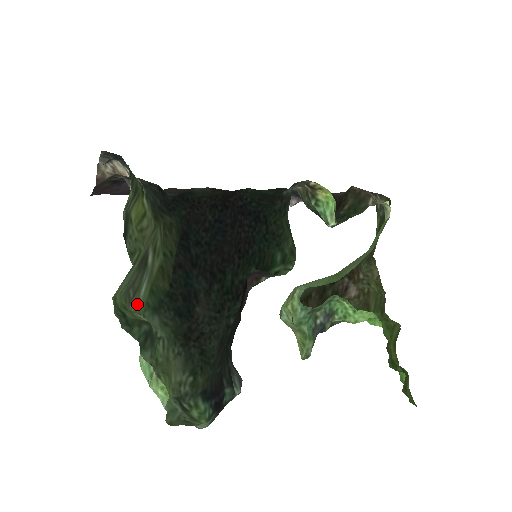
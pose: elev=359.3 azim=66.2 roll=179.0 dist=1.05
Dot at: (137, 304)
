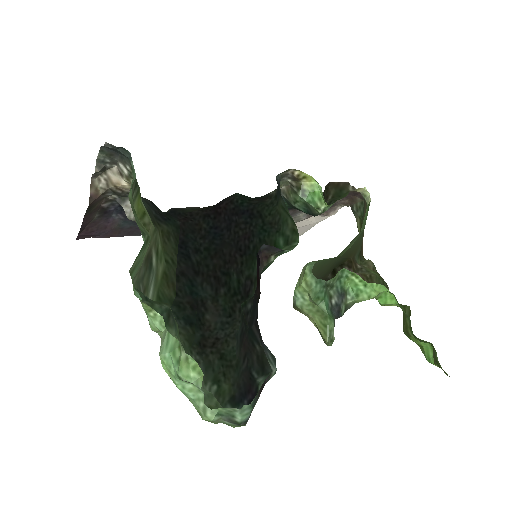
Dot at: occluded
